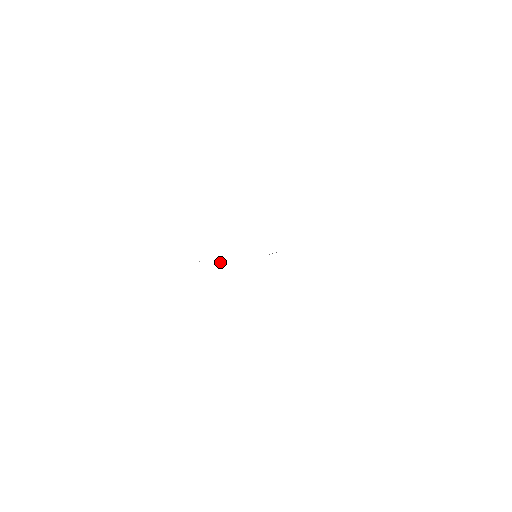
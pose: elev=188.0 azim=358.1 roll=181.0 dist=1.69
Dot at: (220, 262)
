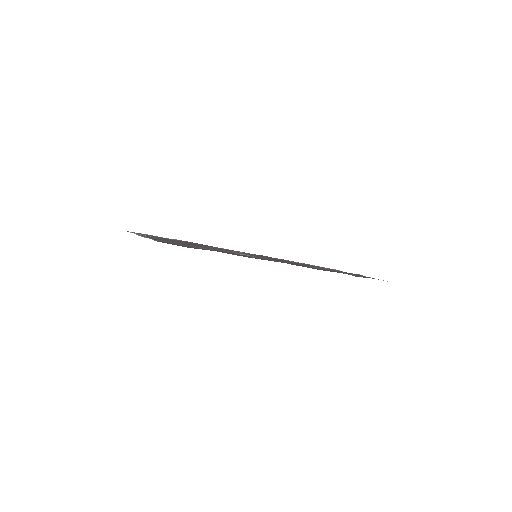
Dot at: occluded
